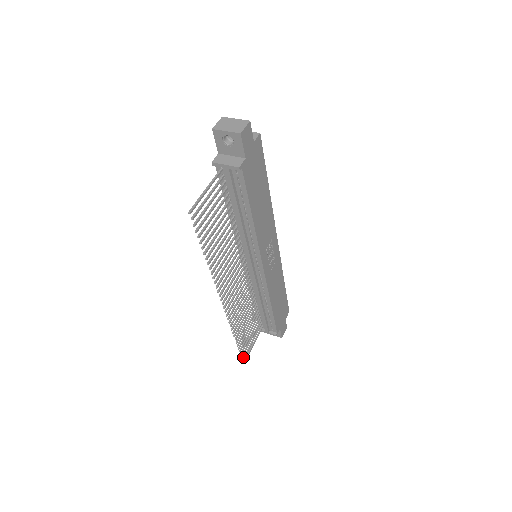
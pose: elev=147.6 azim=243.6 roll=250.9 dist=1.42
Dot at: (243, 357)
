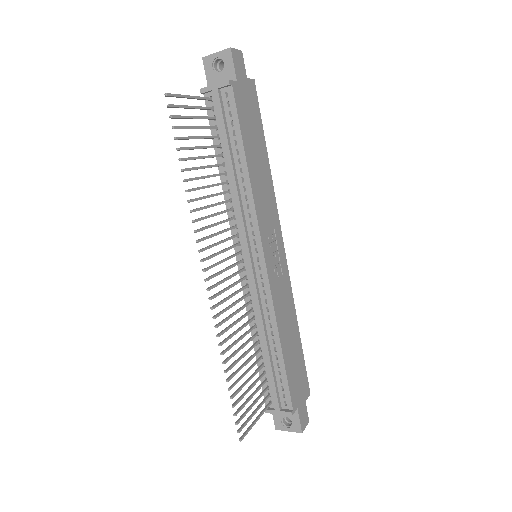
Dot at: (239, 428)
